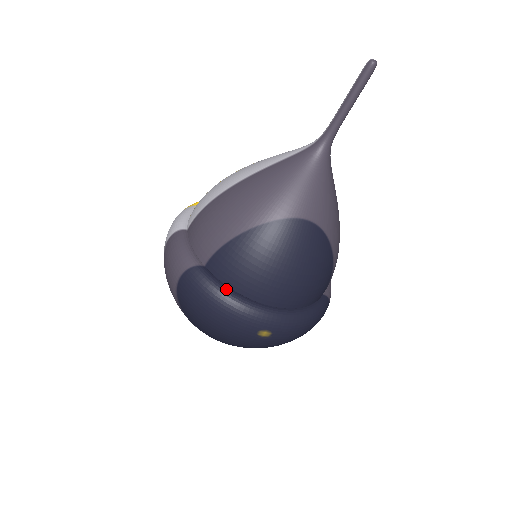
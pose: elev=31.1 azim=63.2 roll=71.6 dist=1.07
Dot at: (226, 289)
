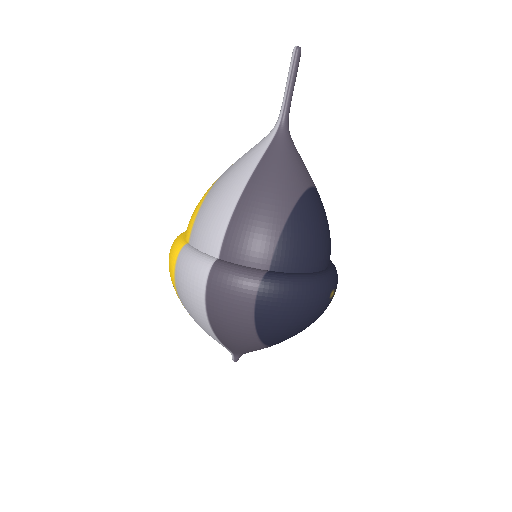
Dot at: (299, 275)
